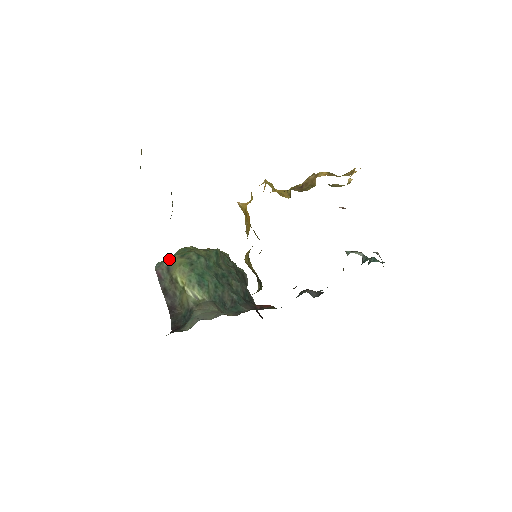
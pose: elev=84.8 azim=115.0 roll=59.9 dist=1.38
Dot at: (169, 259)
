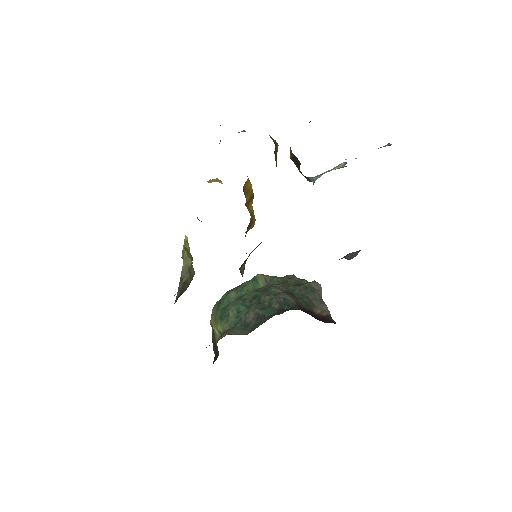
Dot at: occluded
